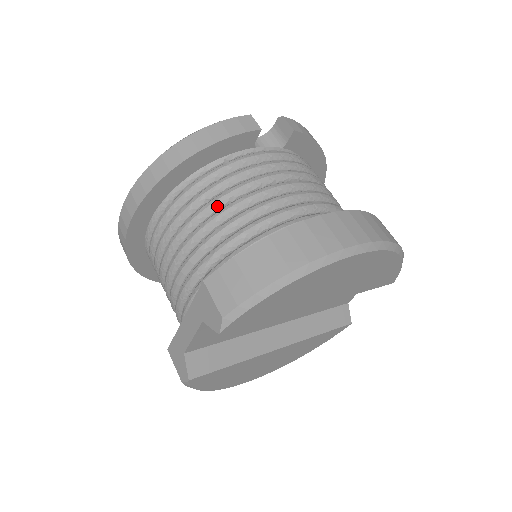
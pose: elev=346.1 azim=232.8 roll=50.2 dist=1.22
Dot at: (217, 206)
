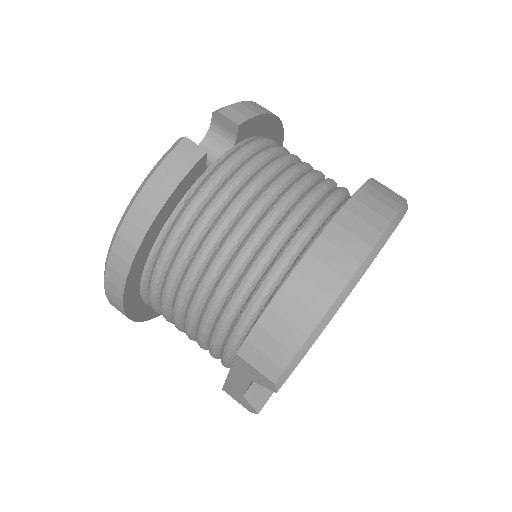
Dot at: (205, 261)
